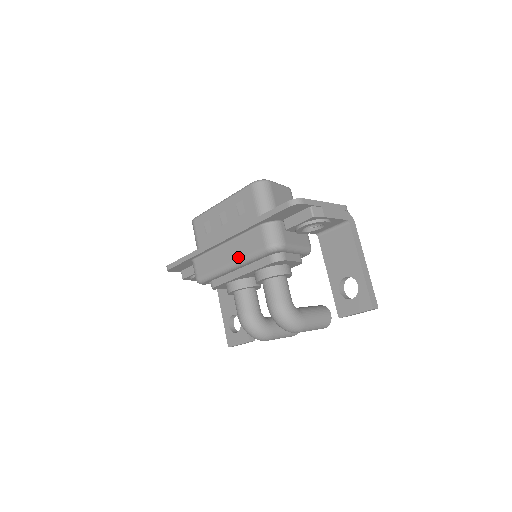
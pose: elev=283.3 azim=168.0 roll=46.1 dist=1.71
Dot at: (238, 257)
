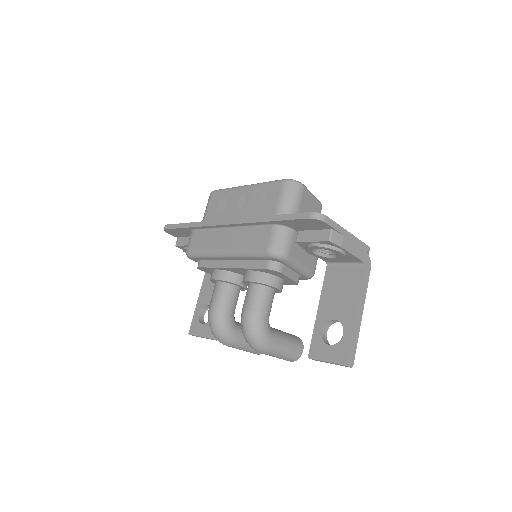
Dot at: (236, 247)
